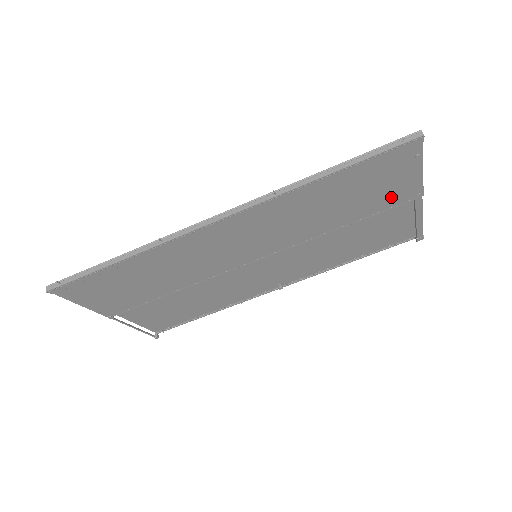
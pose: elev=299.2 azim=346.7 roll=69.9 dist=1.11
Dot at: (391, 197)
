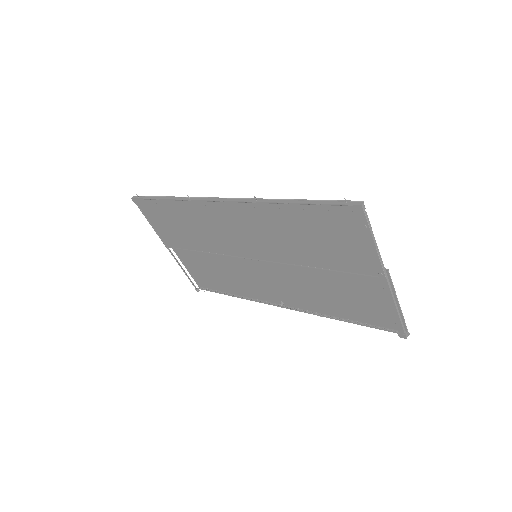
Dot at: (354, 260)
